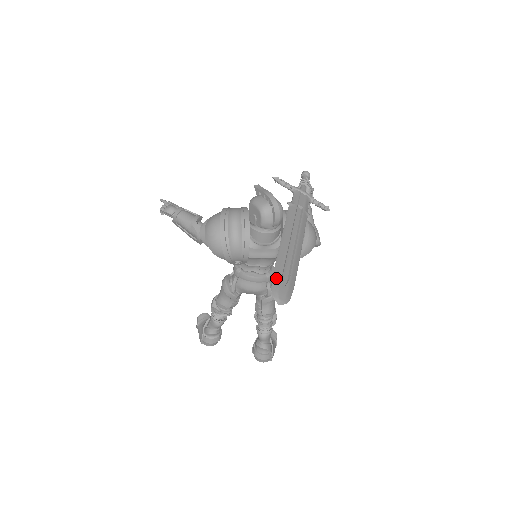
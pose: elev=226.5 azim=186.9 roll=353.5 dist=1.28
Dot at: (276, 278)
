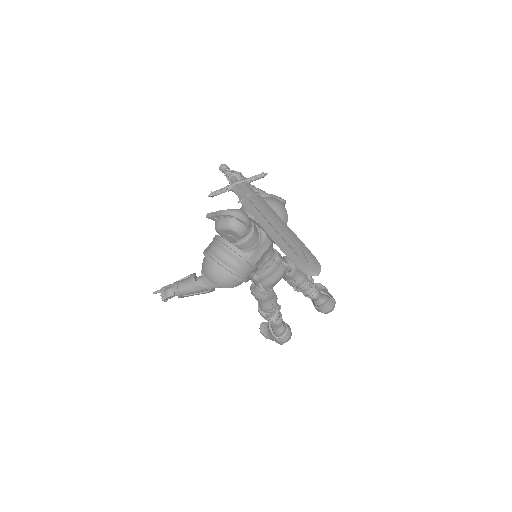
Dot at: (295, 261)
